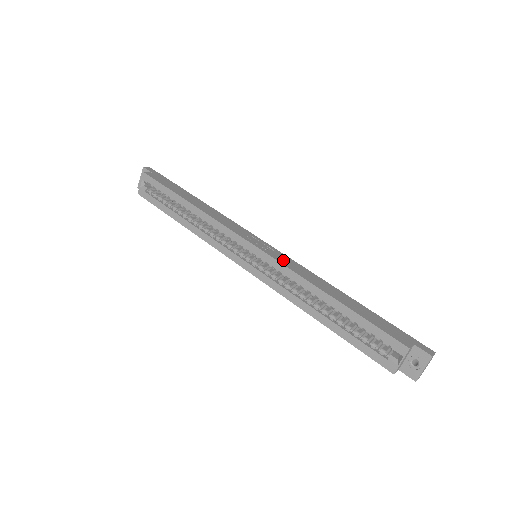
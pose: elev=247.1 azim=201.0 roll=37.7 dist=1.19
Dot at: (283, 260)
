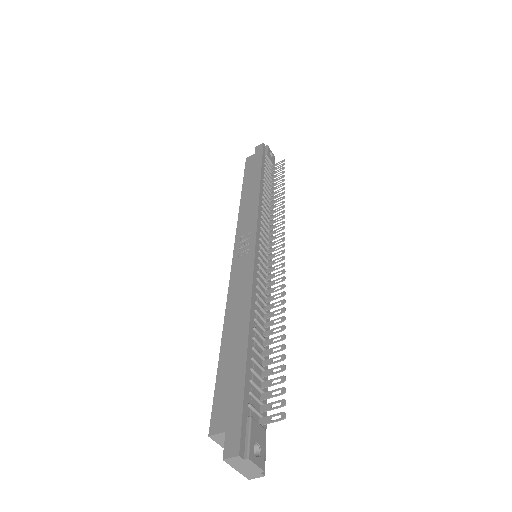
Dot at: (238, 272)
